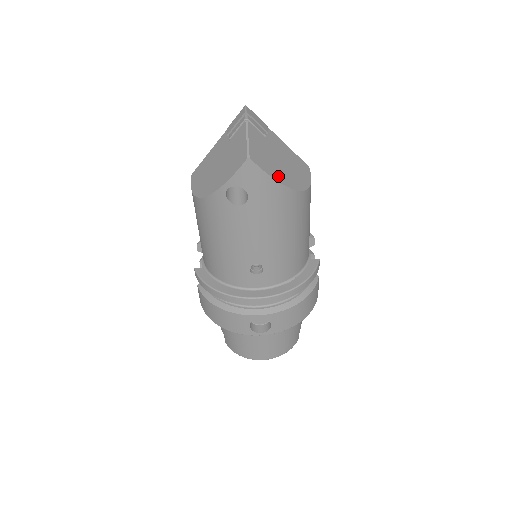
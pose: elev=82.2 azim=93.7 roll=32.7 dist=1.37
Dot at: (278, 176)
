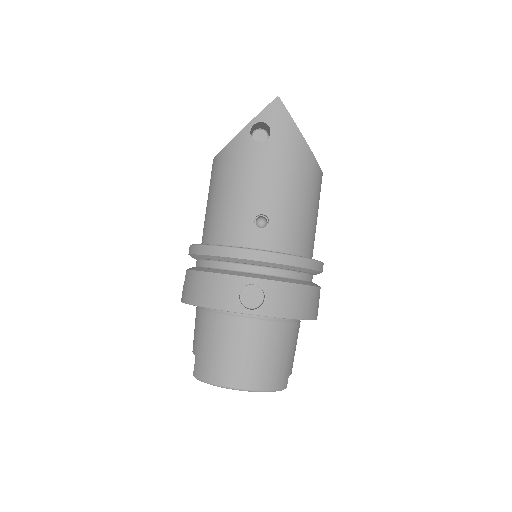
Dot at: (298, 130)
